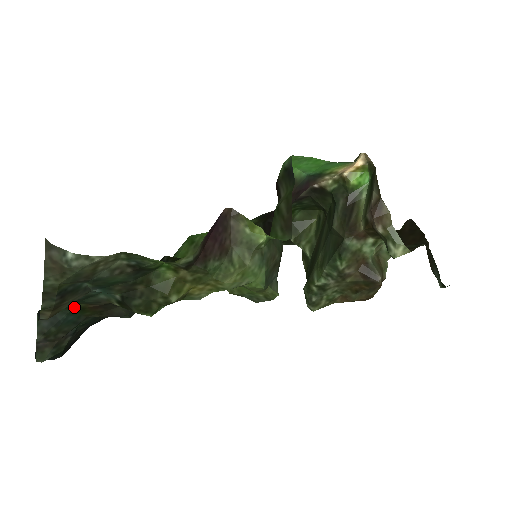
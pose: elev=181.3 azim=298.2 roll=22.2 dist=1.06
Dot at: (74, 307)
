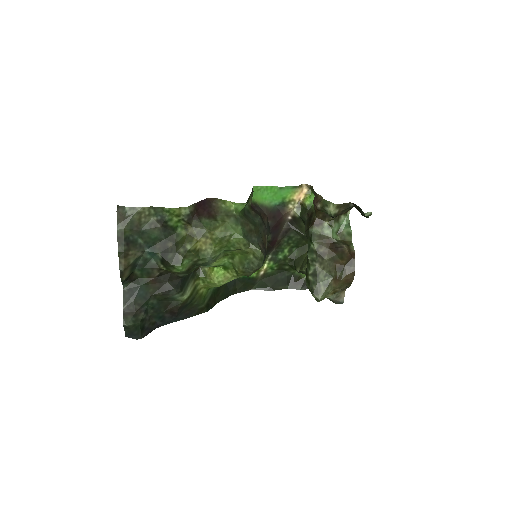
Dot at: (142, 282)
